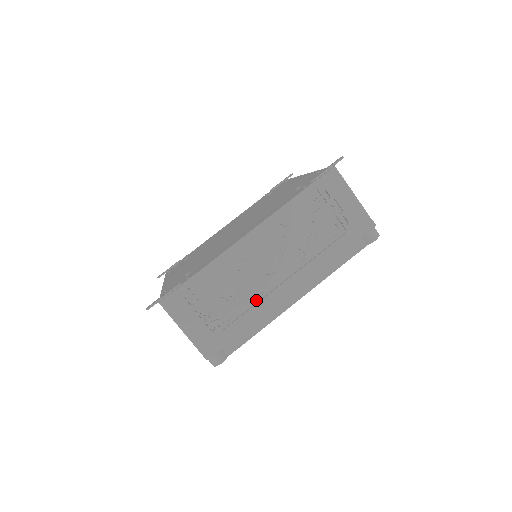
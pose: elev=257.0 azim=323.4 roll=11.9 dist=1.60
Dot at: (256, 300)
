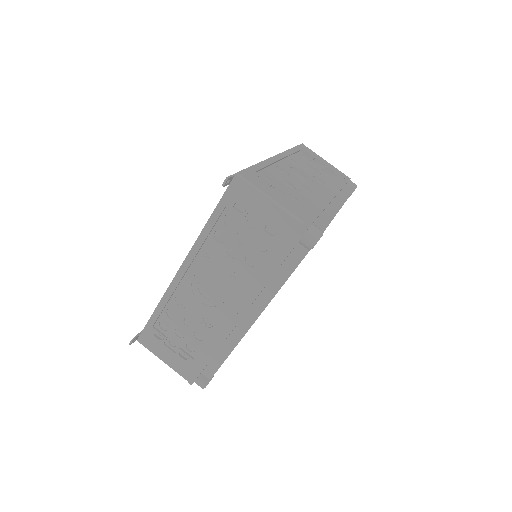
Dot at: (313, 197)
